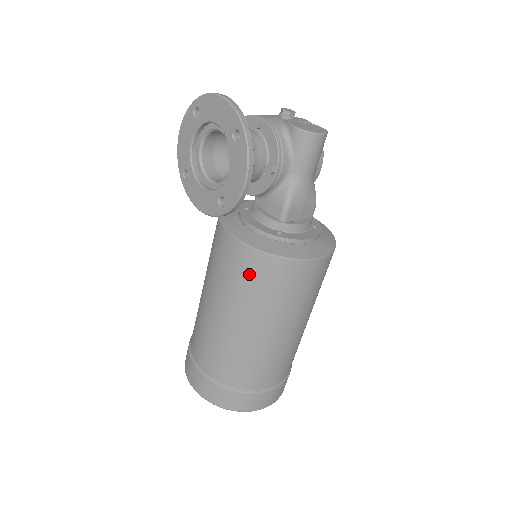
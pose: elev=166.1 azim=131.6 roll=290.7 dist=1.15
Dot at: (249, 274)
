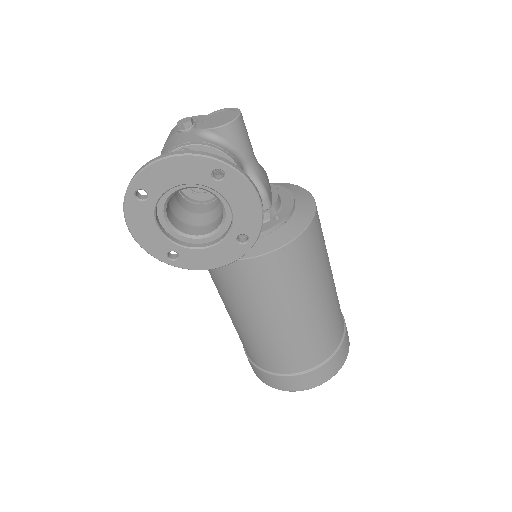
Dot at: (293, 268)
